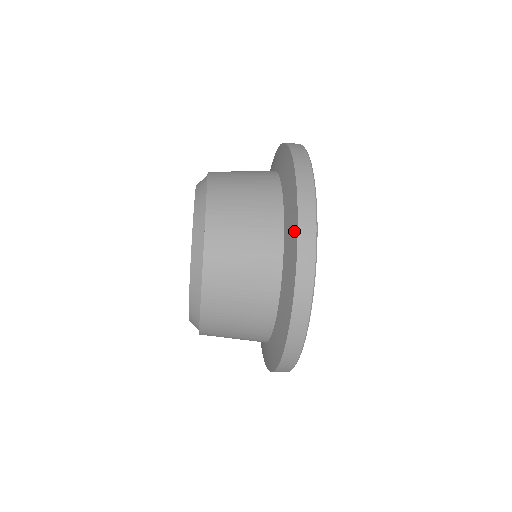
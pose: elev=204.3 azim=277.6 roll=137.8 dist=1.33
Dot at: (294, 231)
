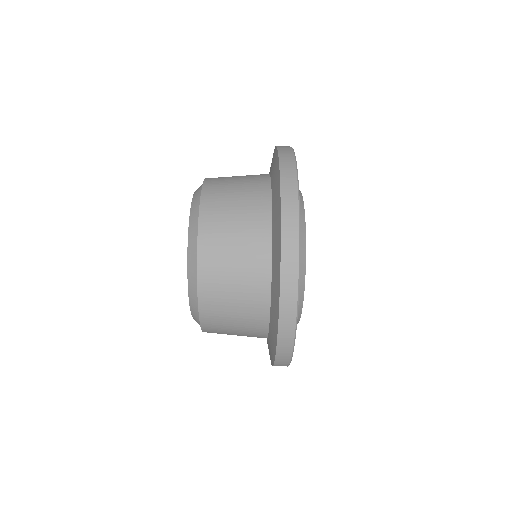
Dot at: (278, 208)
